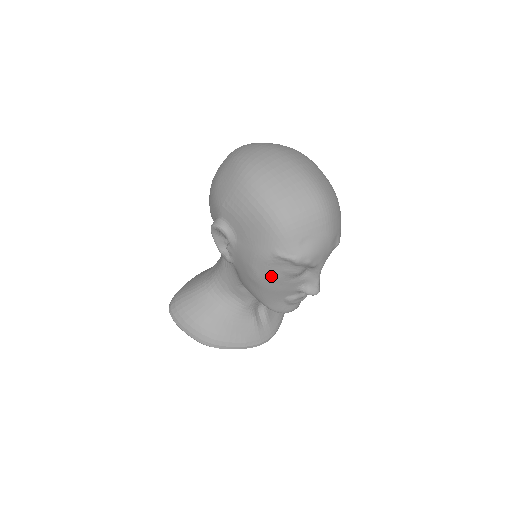
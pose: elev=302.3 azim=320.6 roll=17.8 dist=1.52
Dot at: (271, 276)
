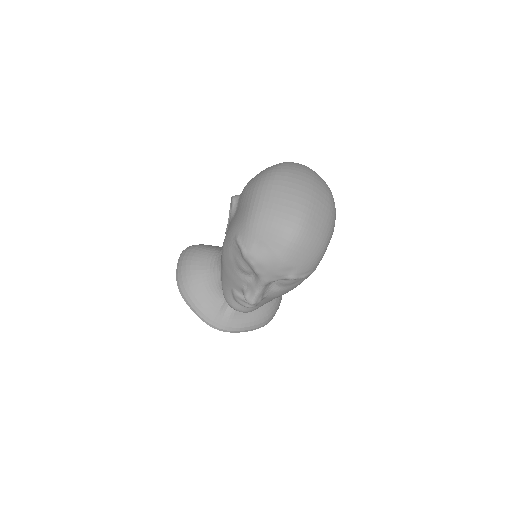
Dot at: (229, 256)
